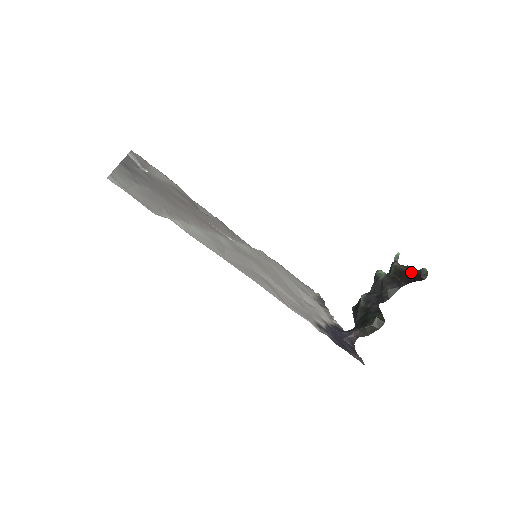
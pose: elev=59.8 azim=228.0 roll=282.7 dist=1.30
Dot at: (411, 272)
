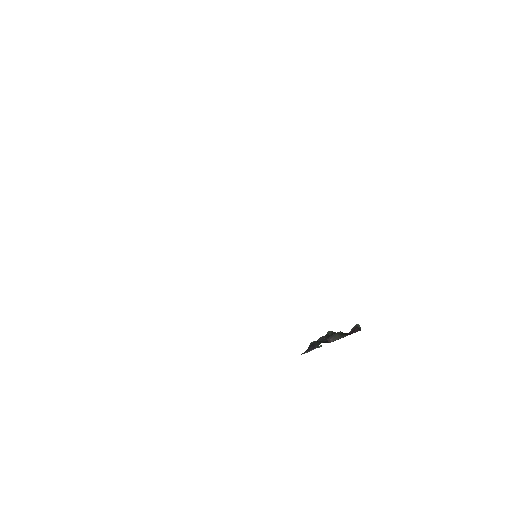
Dot at: occluded
